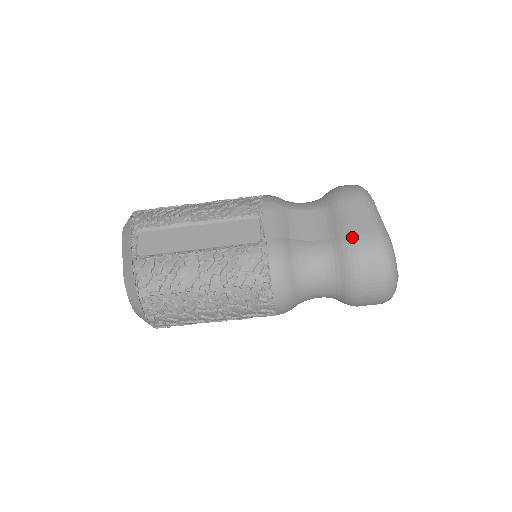
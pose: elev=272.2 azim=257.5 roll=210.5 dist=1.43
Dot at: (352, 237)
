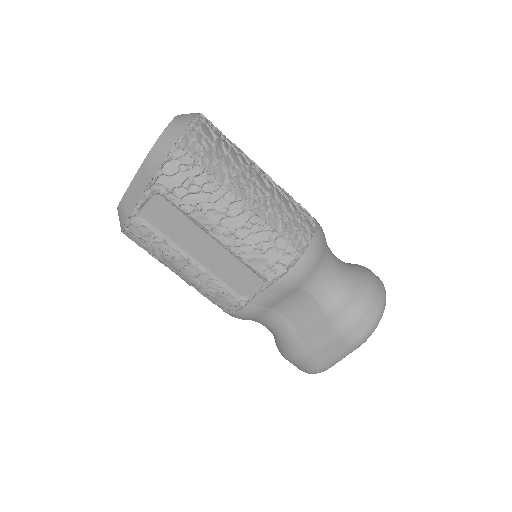
Dot at: (304, 355)
